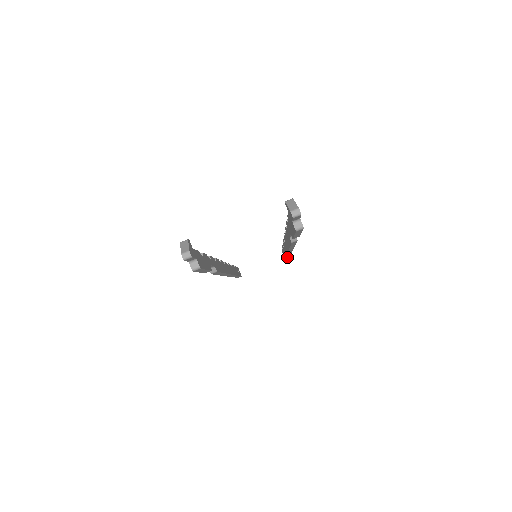
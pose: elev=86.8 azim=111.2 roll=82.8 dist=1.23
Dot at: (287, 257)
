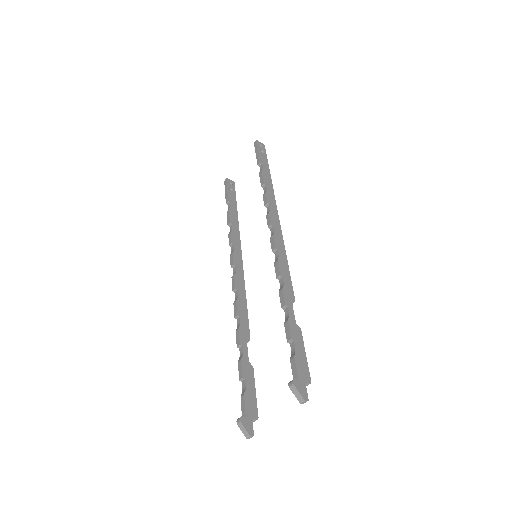
Dot at: occluded
